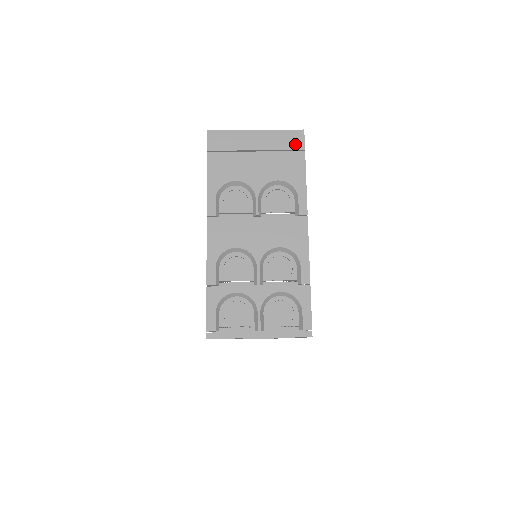
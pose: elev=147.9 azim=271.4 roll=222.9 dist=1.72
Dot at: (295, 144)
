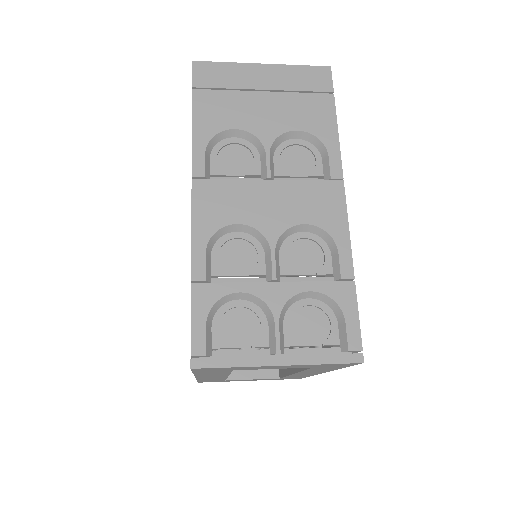
Dot at: (319, 84)
